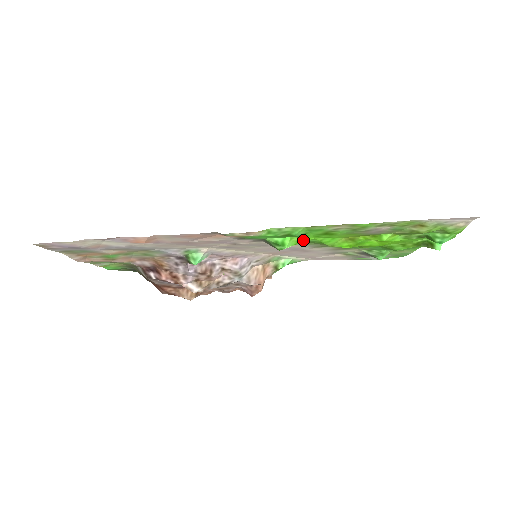
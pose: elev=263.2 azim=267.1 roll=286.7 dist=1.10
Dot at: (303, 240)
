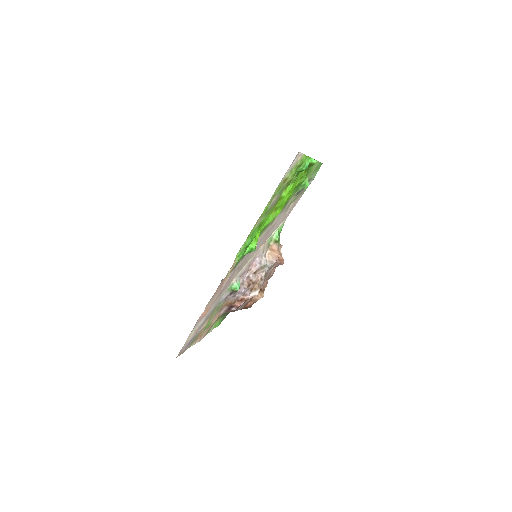
Dot at: (257, 237)
